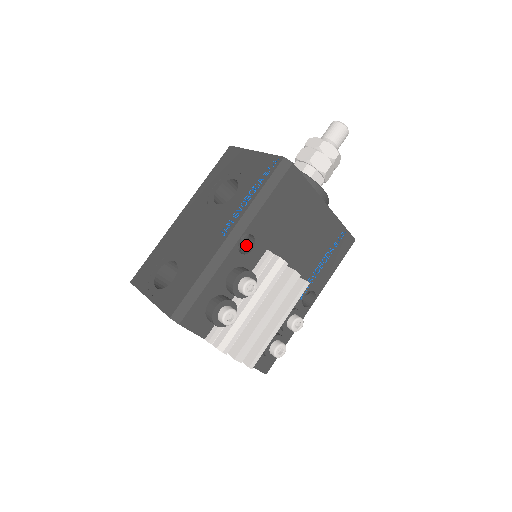
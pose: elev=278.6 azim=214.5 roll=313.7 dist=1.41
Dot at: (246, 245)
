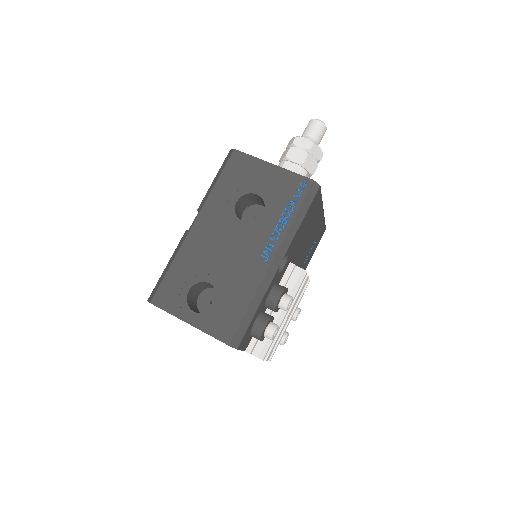
Dot at: occluded
